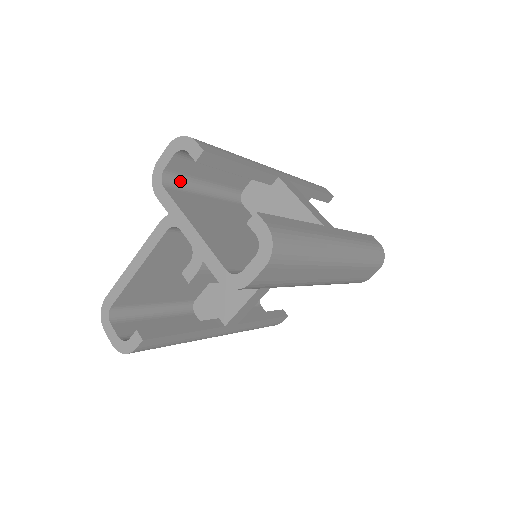
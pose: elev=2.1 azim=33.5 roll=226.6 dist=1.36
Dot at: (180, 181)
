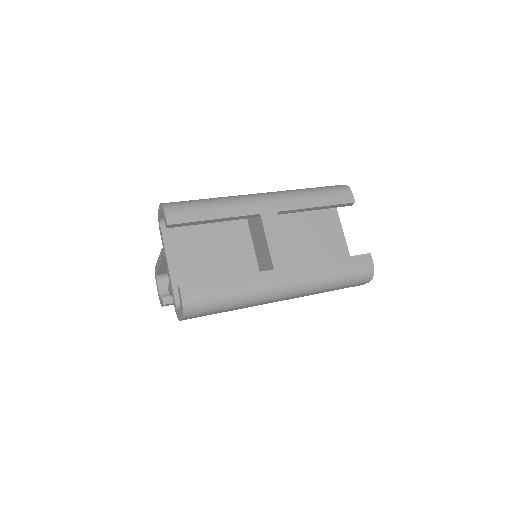
Dot at: occluded
